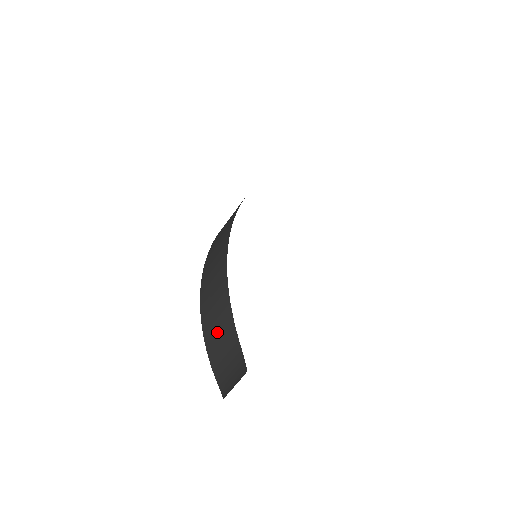
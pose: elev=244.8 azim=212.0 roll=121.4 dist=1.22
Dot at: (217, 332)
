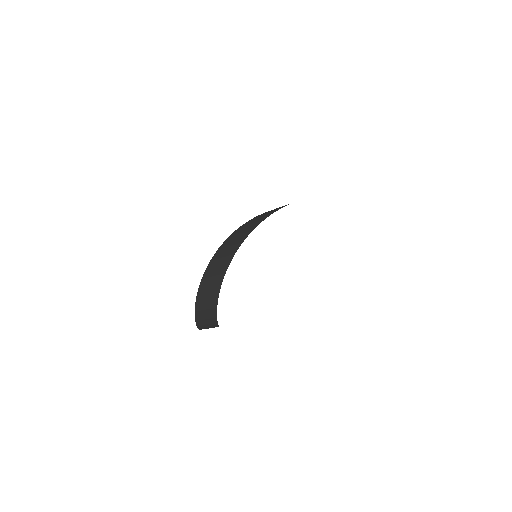
Dot at: (204, 308)
